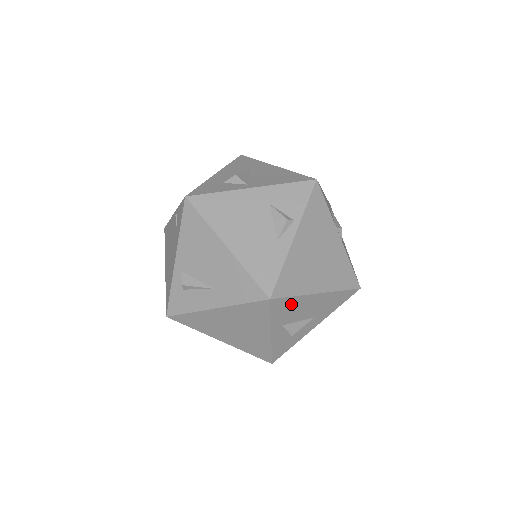
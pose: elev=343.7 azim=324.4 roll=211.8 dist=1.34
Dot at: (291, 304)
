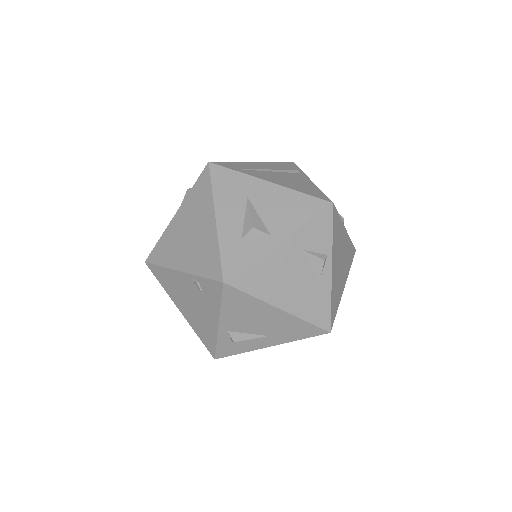
Dot at: occluded
